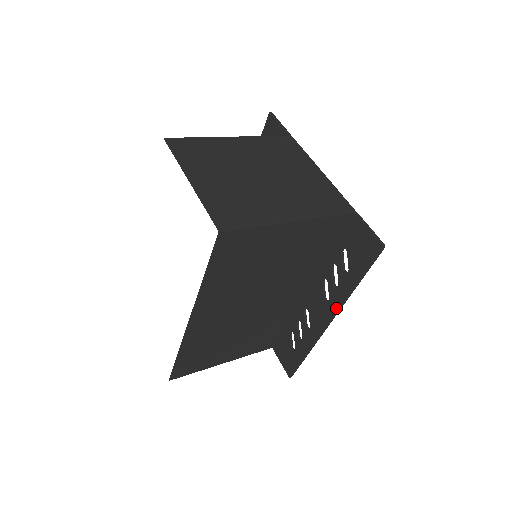
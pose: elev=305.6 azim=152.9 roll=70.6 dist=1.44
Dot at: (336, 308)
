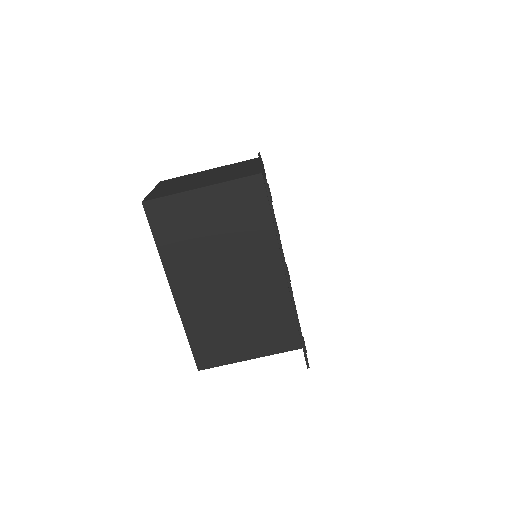
Dot at: occluded
